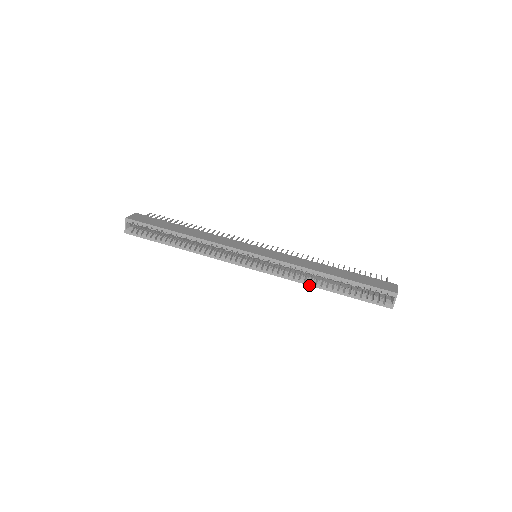
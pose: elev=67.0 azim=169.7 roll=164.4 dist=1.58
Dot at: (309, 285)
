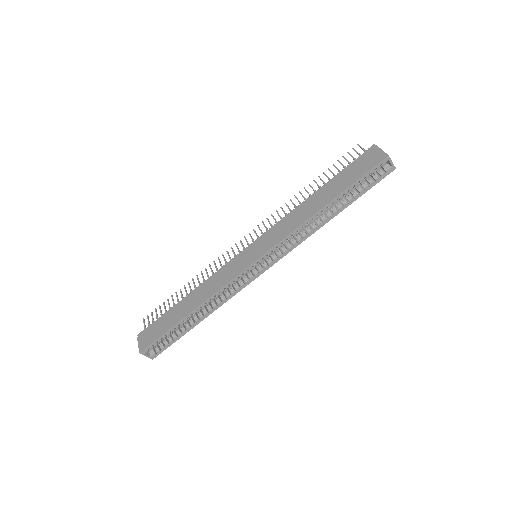
Dot at: occluded
